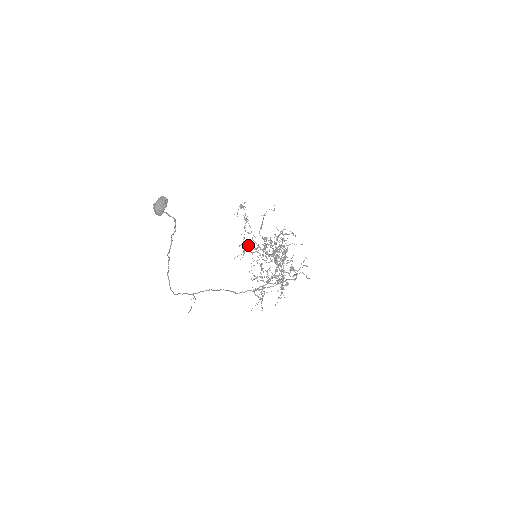
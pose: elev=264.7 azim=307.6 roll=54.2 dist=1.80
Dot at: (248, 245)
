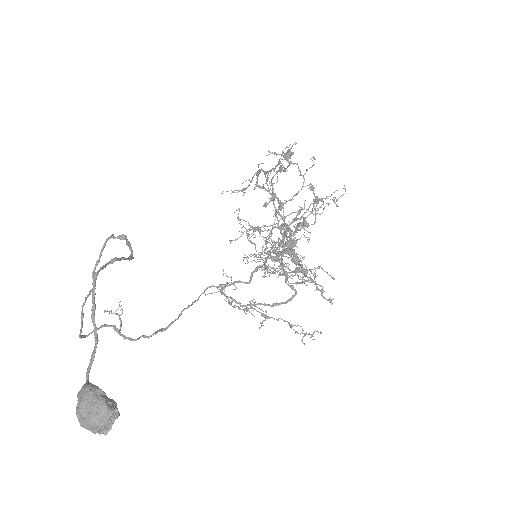
Dot at: occluded
